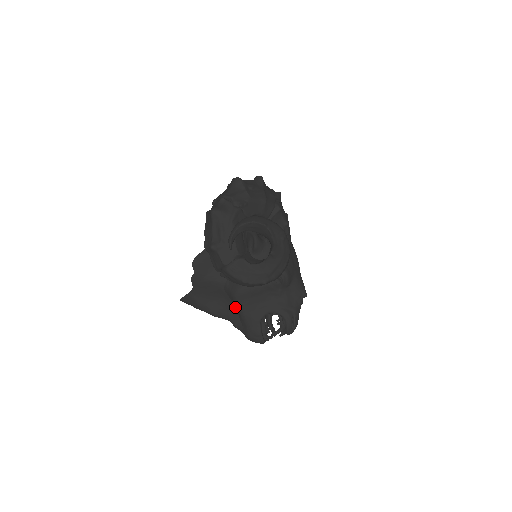
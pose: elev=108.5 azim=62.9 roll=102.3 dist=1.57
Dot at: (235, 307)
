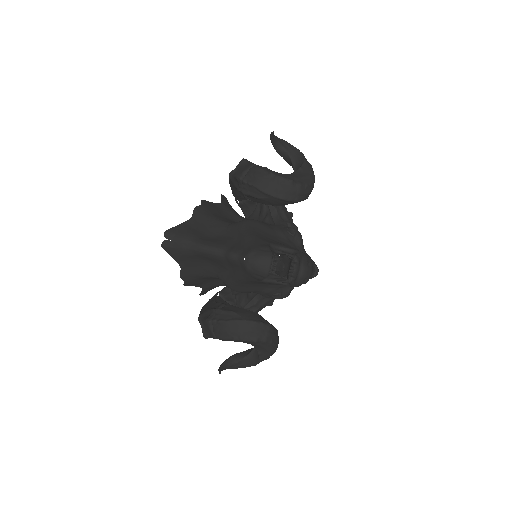
Dot at: (237, 238)
